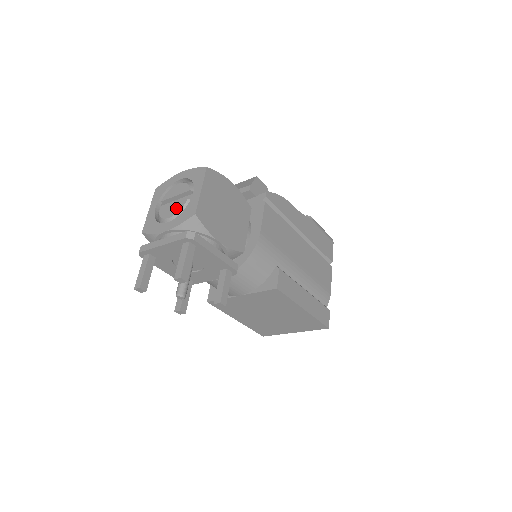
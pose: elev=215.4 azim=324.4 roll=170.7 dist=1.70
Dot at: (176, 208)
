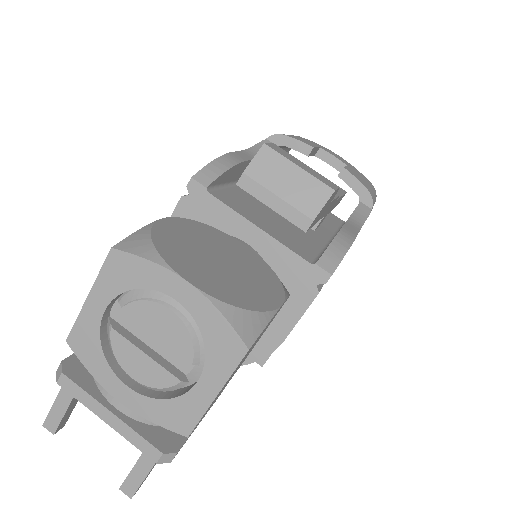
Dot at: (152, 375)
